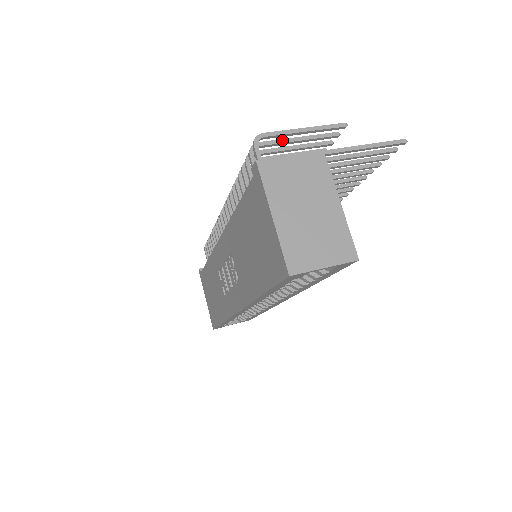
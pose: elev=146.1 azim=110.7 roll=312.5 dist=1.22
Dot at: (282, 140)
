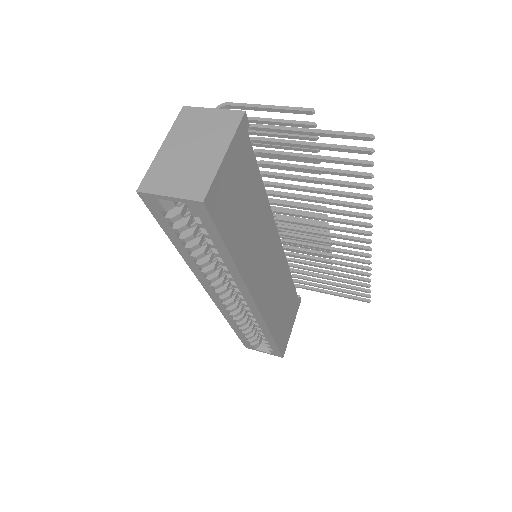
Dot at: (255, 118)
